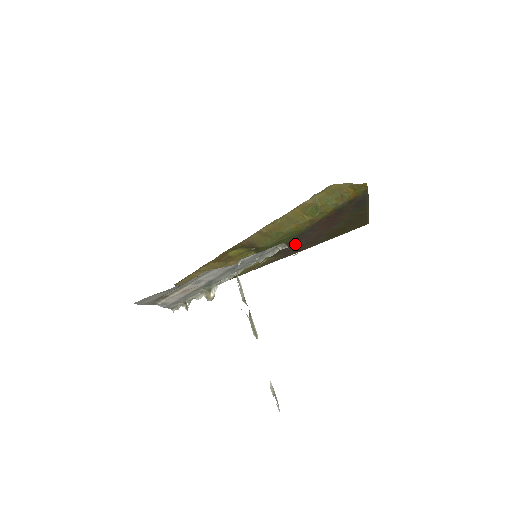
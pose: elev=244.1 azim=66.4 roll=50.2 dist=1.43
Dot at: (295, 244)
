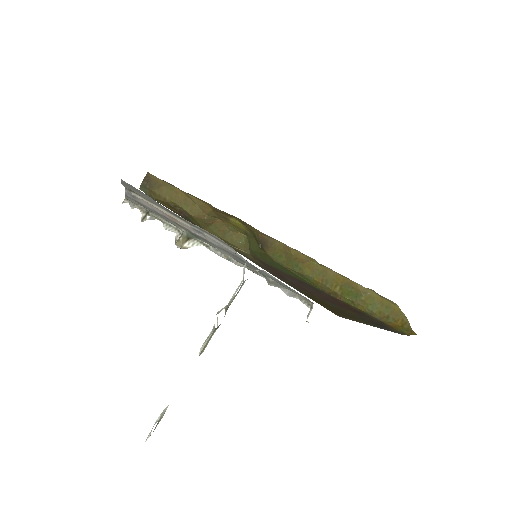
Dot at: (286, 276)
